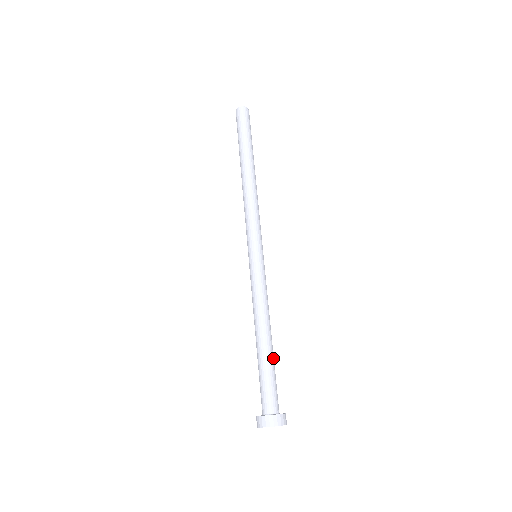
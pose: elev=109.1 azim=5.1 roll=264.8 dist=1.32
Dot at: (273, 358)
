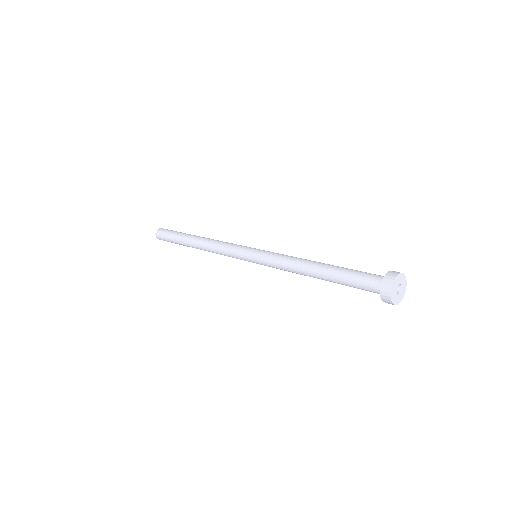
Dot at: occluded
